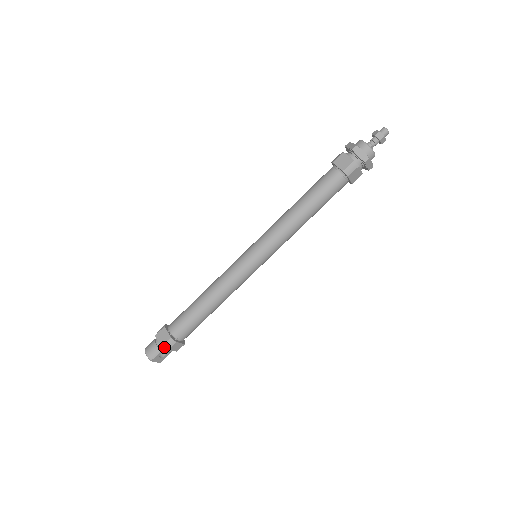
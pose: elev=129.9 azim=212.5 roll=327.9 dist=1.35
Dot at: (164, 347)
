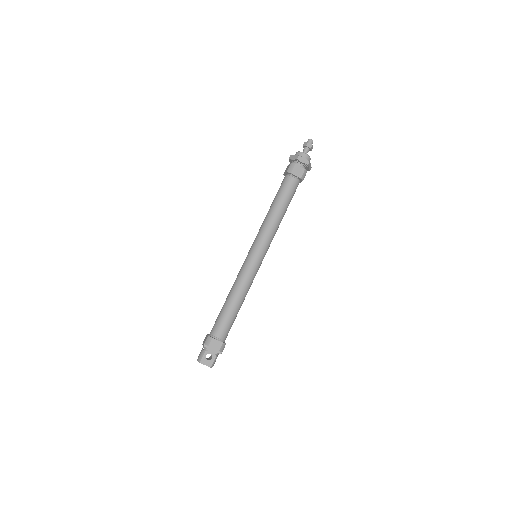
Dot at: (206, 347)
